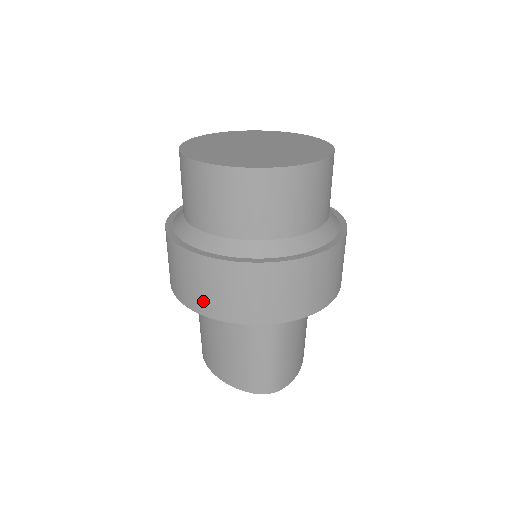
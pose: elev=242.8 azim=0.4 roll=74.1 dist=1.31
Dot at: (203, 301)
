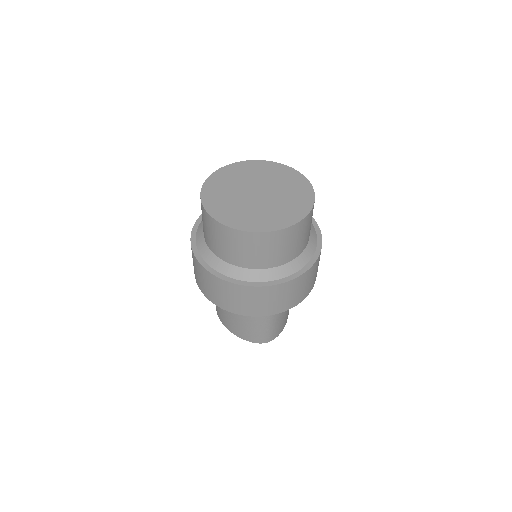
Dot at: (223, 302)
